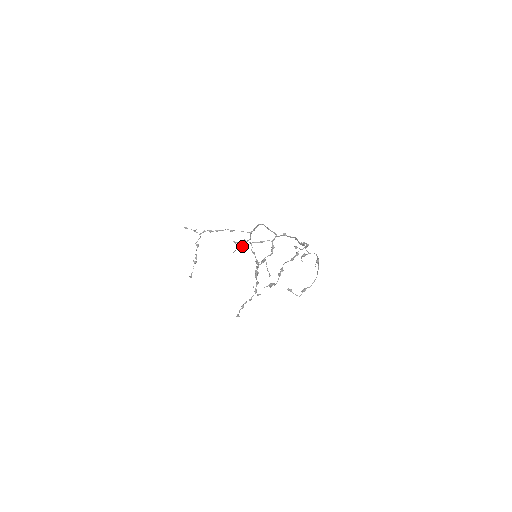
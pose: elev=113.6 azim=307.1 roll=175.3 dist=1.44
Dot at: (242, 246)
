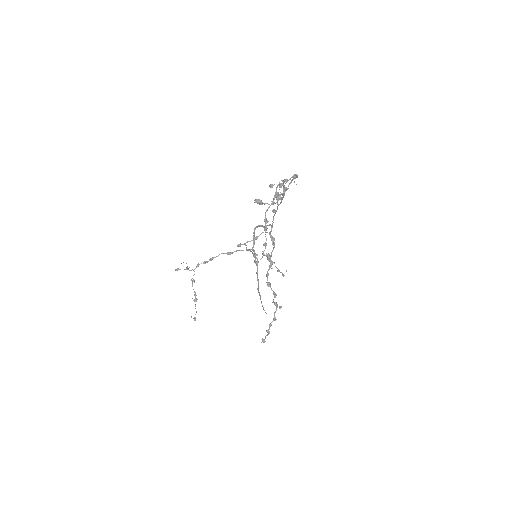
Dot at: (258, 282)
